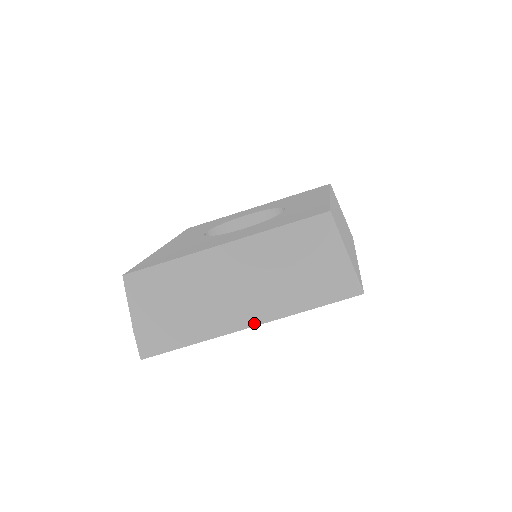
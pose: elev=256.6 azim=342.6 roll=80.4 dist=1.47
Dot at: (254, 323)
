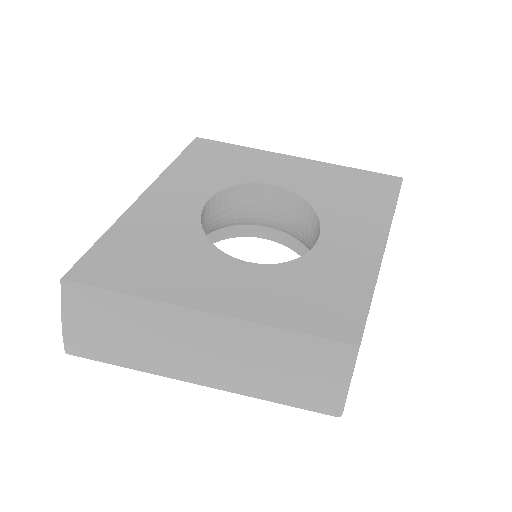
Dot at: (206, 384)
